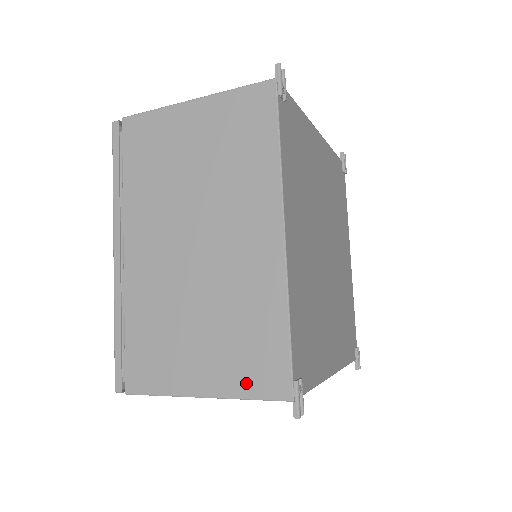
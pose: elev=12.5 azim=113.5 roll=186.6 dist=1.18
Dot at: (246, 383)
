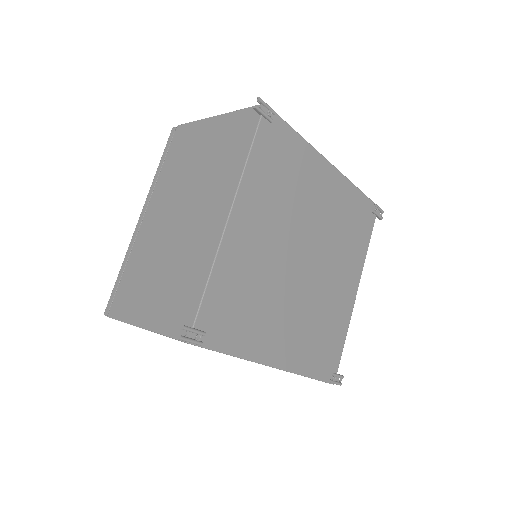
Dot at: occluded
